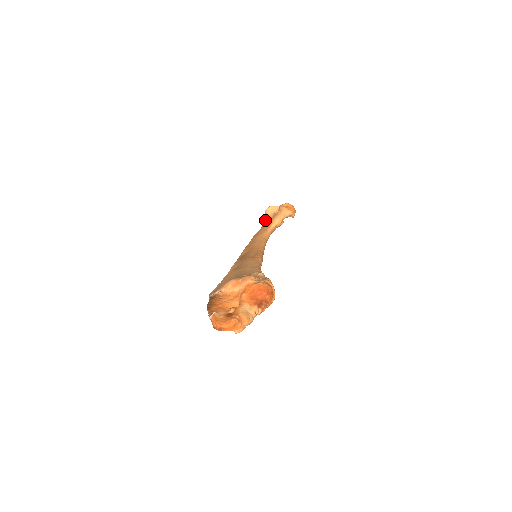
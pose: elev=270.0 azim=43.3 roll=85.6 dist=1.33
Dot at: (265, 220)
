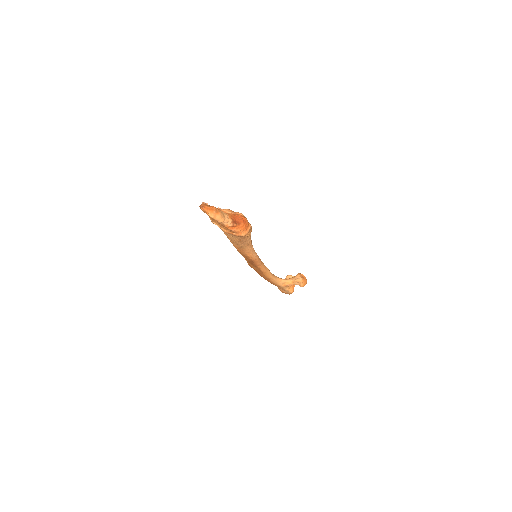
Dot at: occluded
